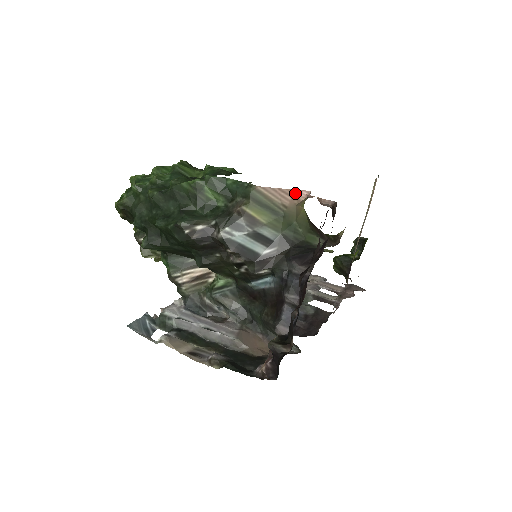
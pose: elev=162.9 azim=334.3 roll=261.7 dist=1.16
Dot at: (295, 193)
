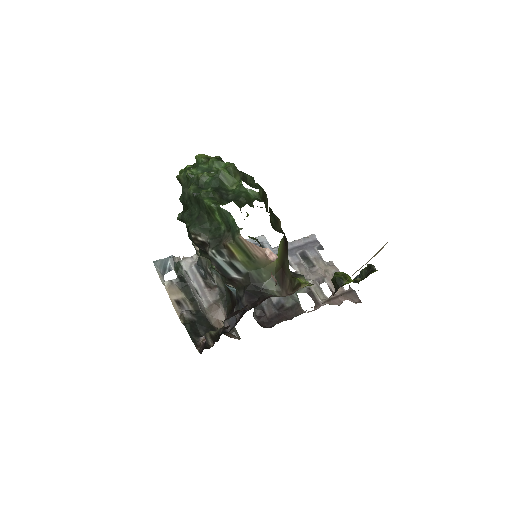
Dot at: (267, 252)
